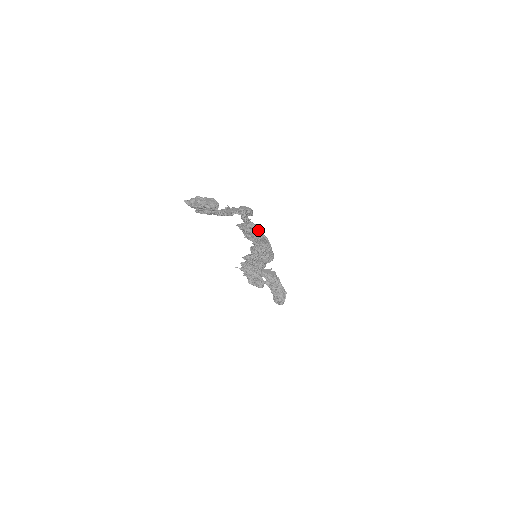
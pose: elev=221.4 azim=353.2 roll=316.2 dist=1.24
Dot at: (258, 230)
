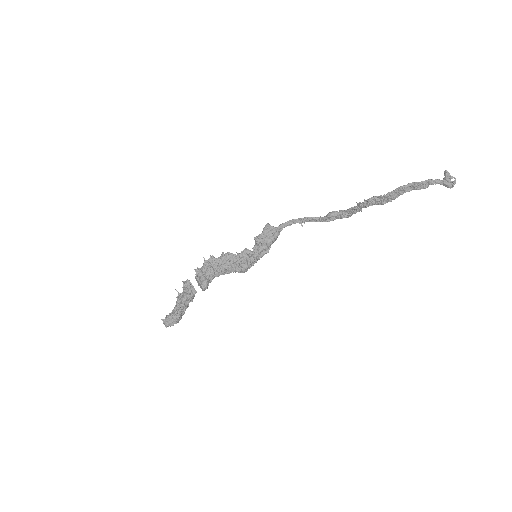
Dot at: (275, 240)
